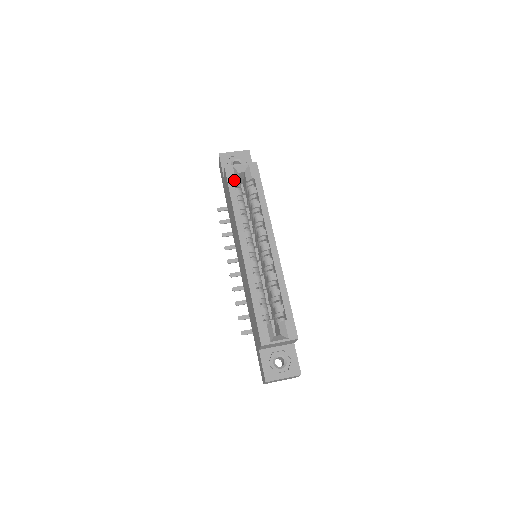
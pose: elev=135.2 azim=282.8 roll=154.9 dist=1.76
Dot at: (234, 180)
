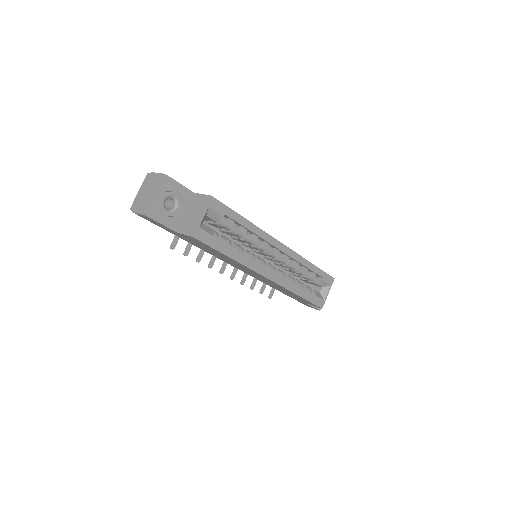
Dot at: (213, 238)
